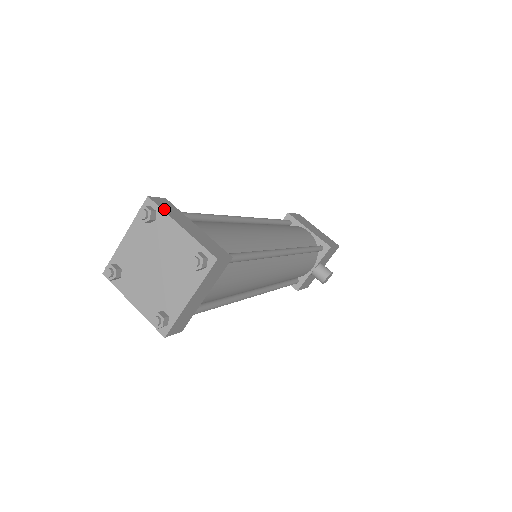
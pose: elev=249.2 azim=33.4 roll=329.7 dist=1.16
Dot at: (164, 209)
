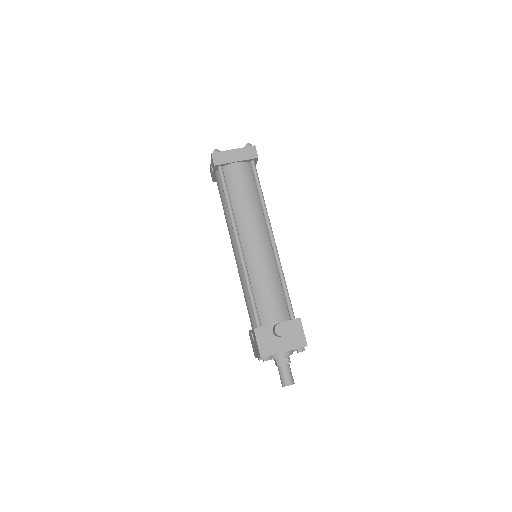
Dot at: occluded
